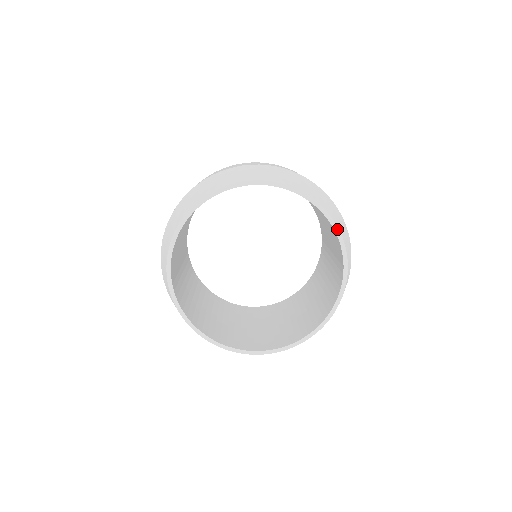
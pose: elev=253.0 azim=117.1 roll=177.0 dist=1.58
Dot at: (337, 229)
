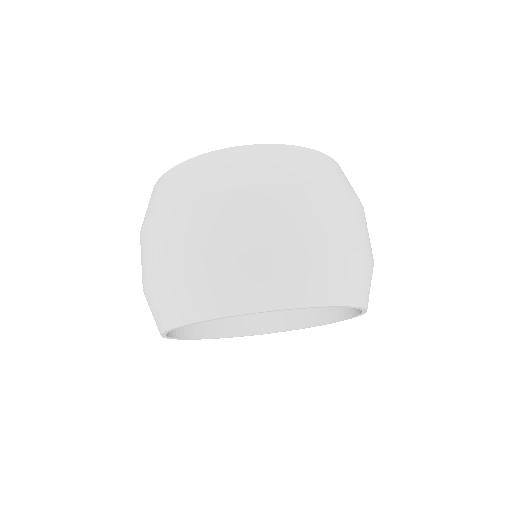
Dot at: (304, 308)
